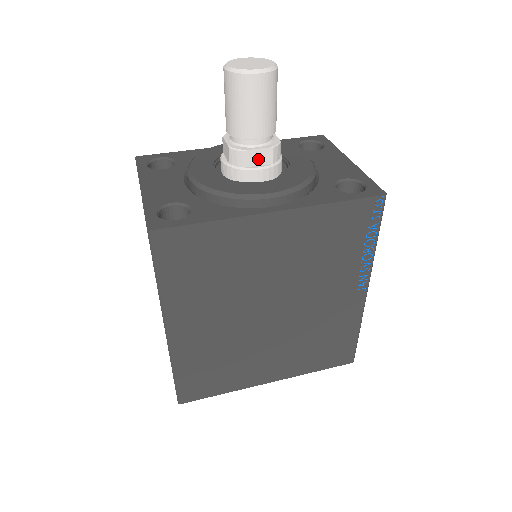
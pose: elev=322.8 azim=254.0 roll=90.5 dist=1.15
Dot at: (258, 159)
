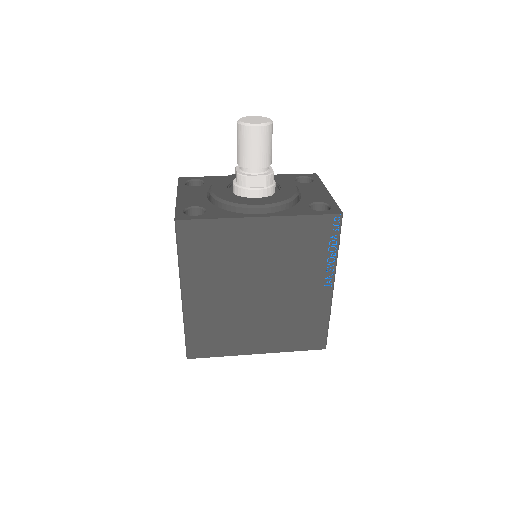
Dot at: (256, 183)
